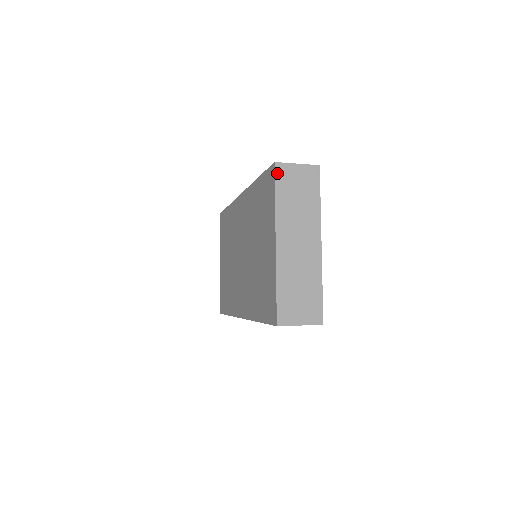
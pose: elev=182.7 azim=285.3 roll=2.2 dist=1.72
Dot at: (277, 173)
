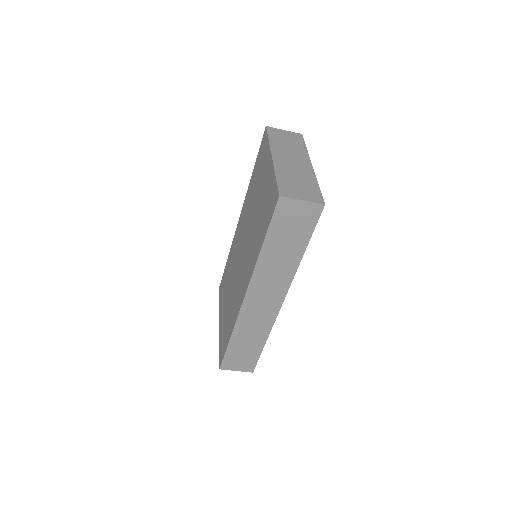
Dot at: (268, 130)
